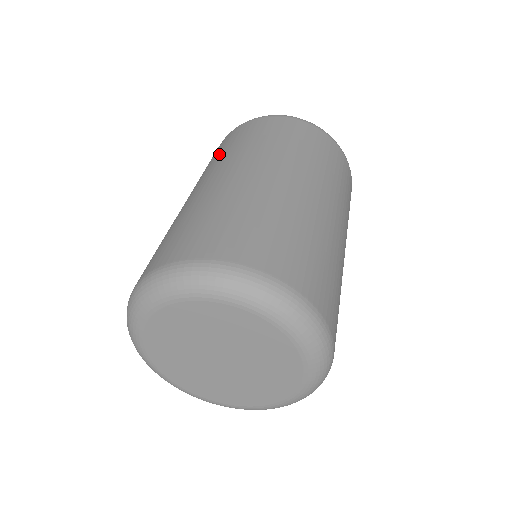
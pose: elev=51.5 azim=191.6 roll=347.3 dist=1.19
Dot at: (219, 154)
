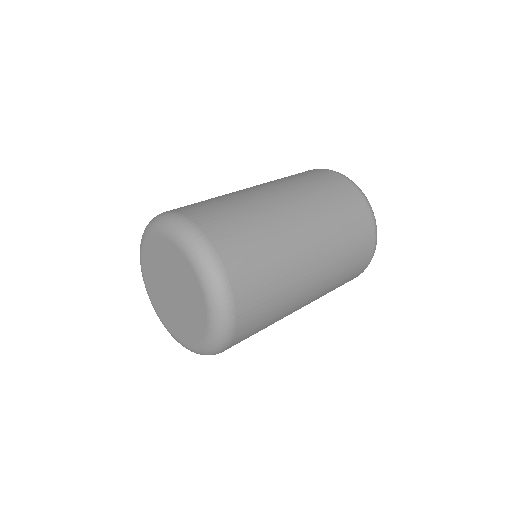
Dot at: (296, 178)
